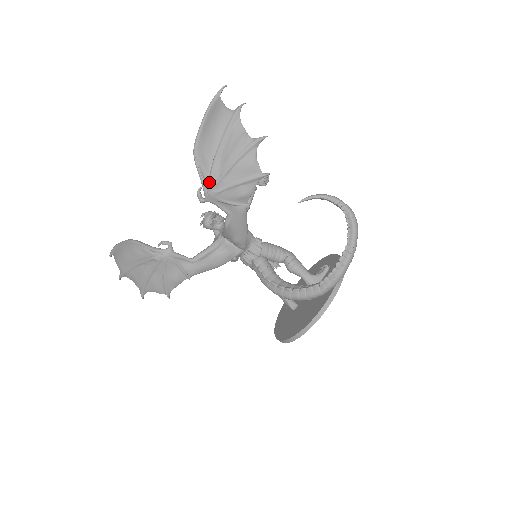
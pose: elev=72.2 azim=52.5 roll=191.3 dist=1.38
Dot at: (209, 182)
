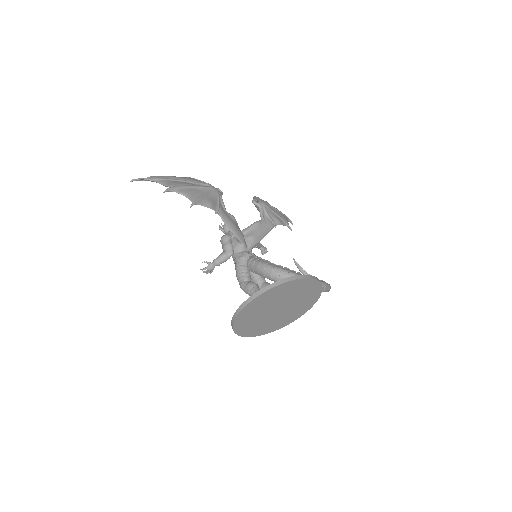
Dot at: (265, 201)
